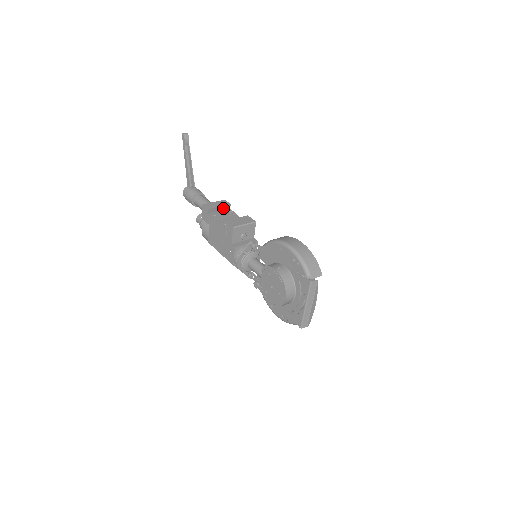
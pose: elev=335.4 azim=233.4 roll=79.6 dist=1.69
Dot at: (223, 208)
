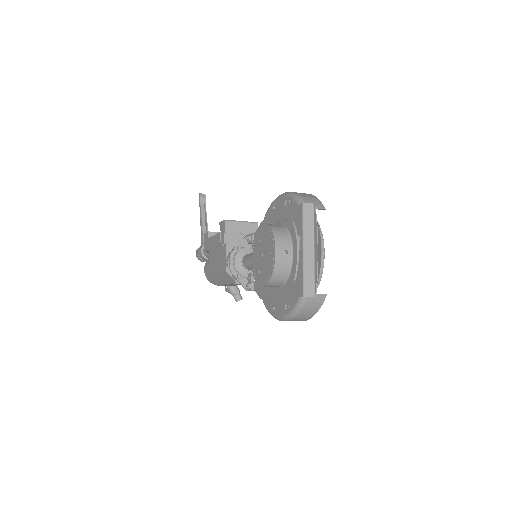
Dot at: occluded
